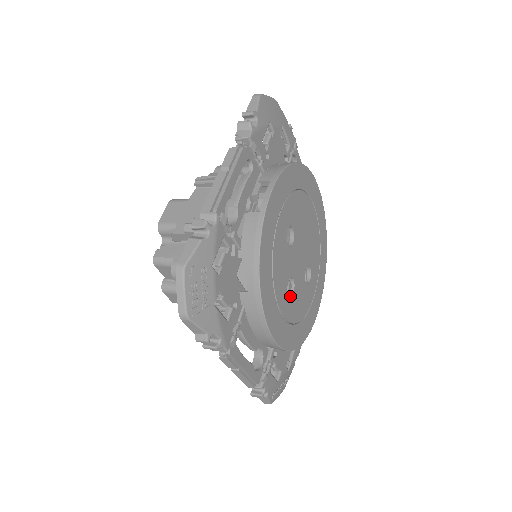
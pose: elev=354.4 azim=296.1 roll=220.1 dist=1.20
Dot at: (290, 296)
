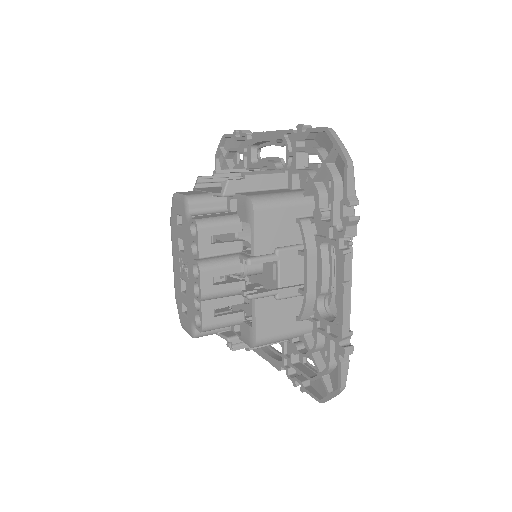
Dot at: occluded
